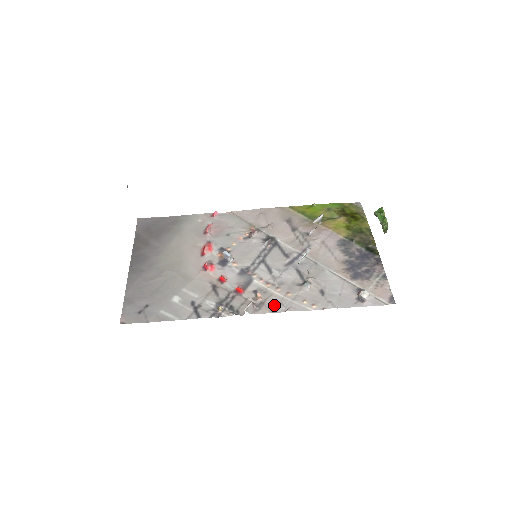
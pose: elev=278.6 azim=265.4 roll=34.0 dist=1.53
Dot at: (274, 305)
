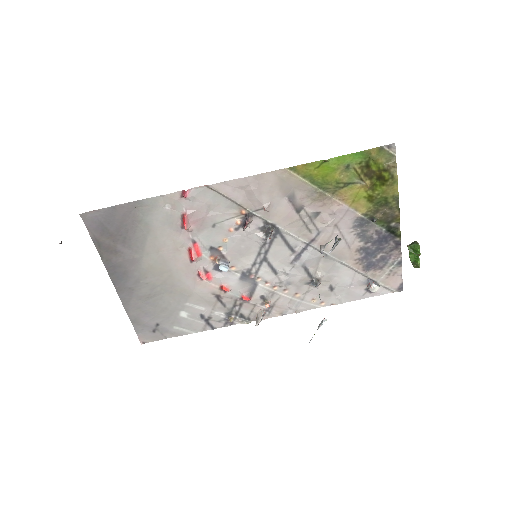
Dot at: (283, 308)
